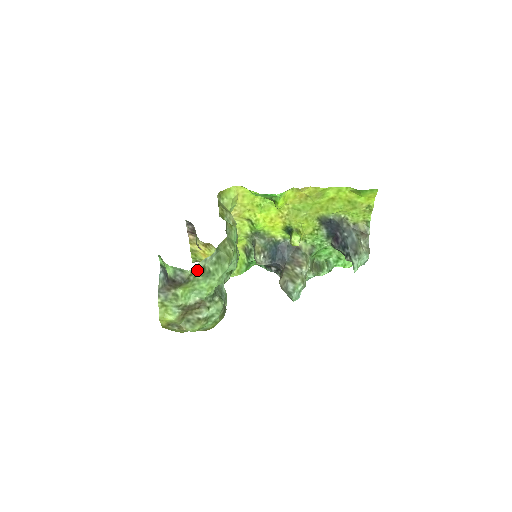
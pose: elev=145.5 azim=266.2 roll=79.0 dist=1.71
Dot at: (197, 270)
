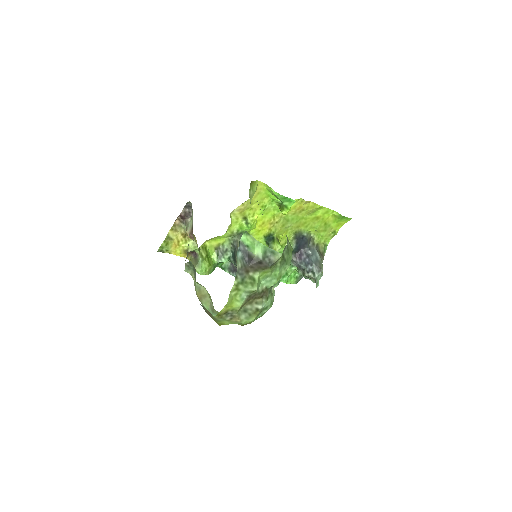
Dot at: occluded
